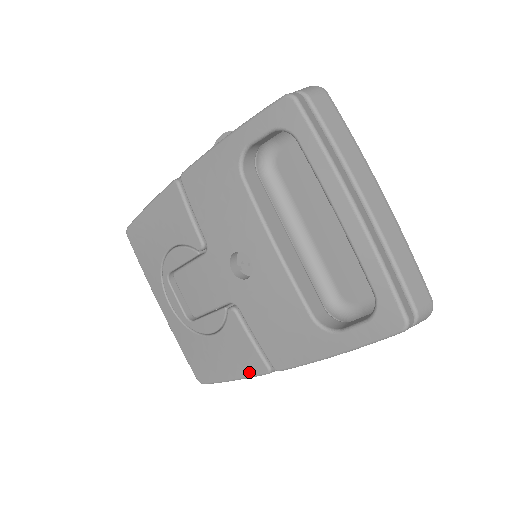
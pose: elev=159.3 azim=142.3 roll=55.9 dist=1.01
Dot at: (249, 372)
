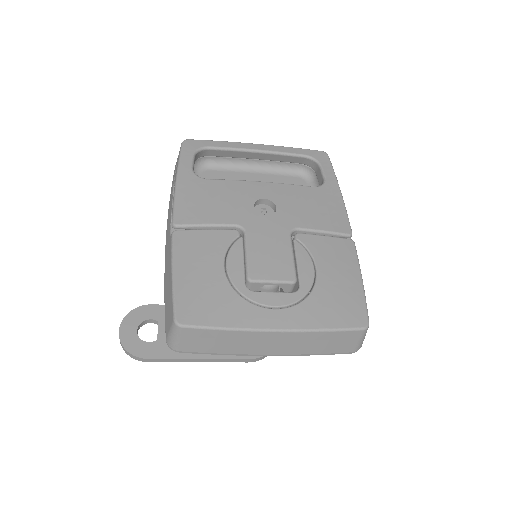
Dot at: (353, 257)
